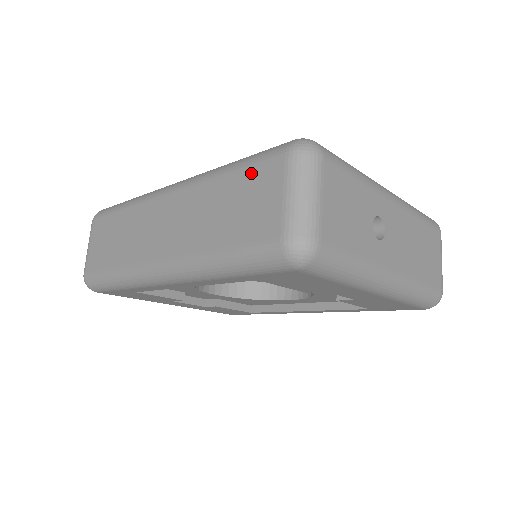
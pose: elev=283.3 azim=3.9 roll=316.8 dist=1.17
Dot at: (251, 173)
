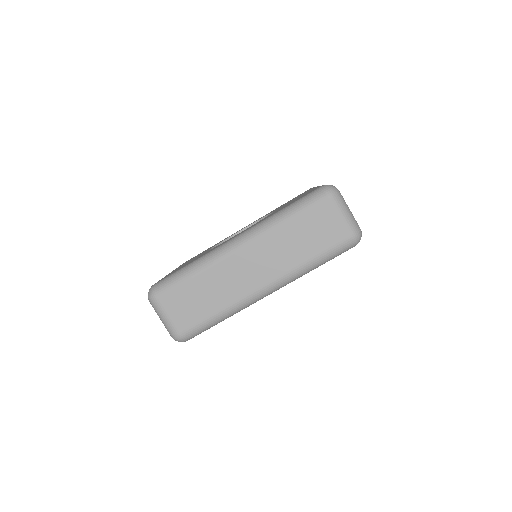
Dot at: (310, 214)
